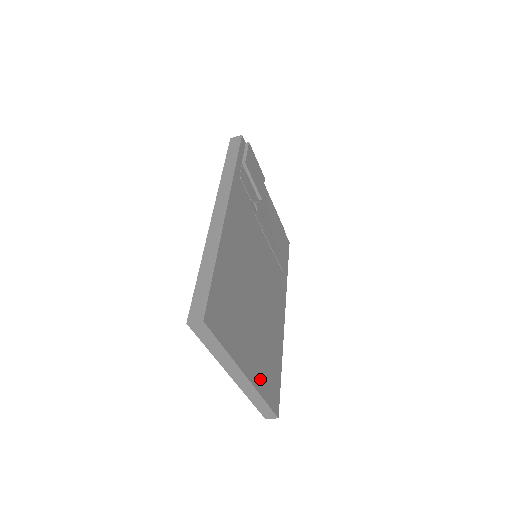
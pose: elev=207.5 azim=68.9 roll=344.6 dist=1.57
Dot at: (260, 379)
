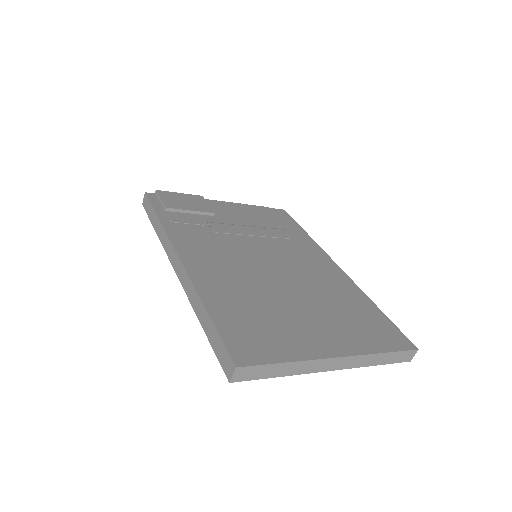
Dot at: (359, 342)
